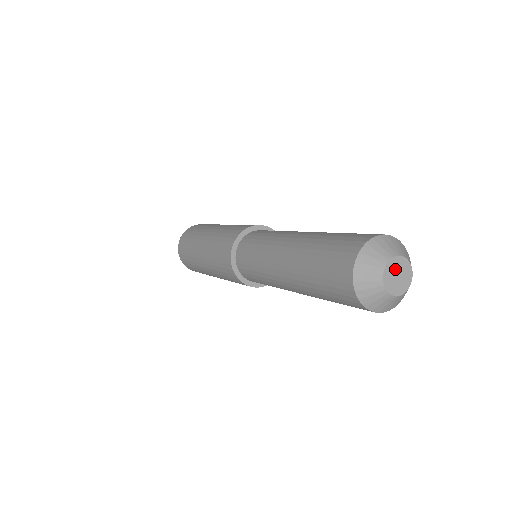
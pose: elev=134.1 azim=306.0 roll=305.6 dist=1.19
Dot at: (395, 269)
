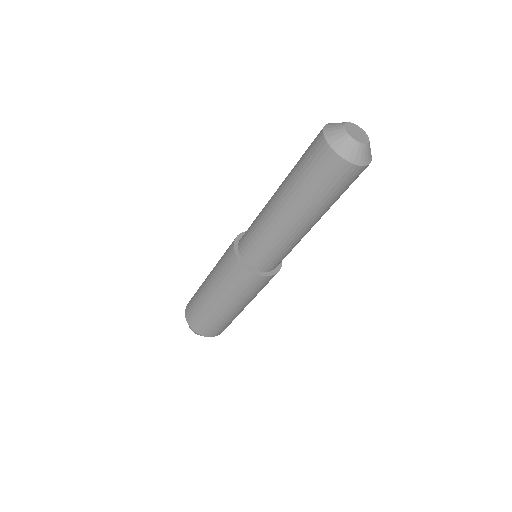
Dot at: (352, 129)
